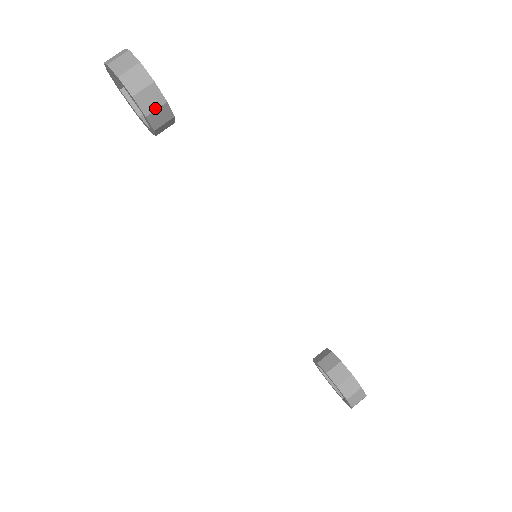
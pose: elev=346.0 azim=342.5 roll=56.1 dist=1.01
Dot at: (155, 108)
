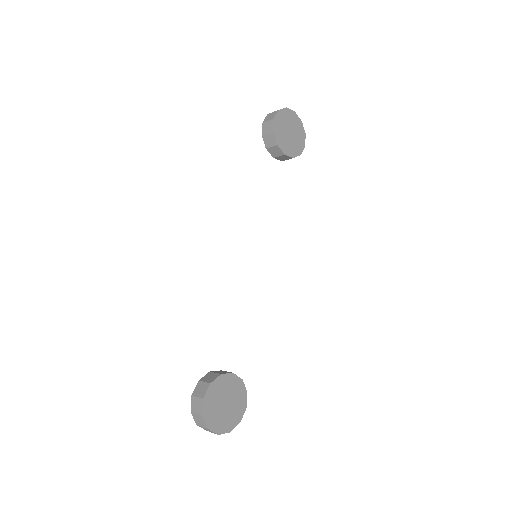
Dot at: (267, 133)
